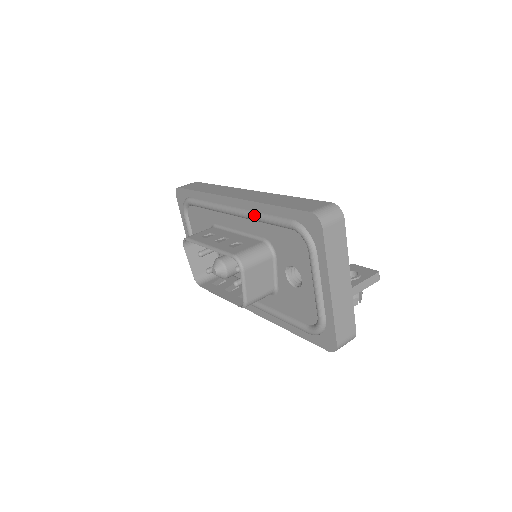
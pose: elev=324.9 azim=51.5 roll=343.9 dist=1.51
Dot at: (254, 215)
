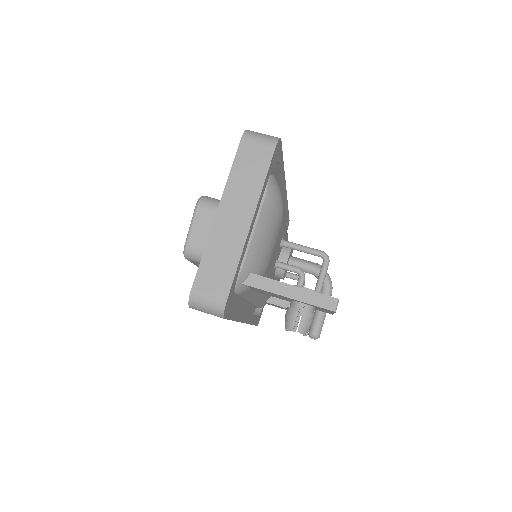
Dot at: occluded
